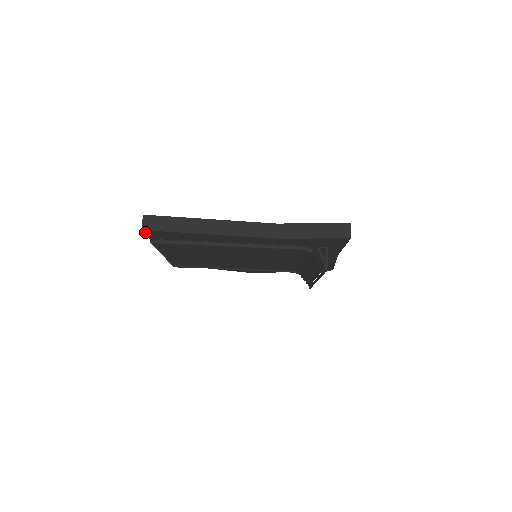
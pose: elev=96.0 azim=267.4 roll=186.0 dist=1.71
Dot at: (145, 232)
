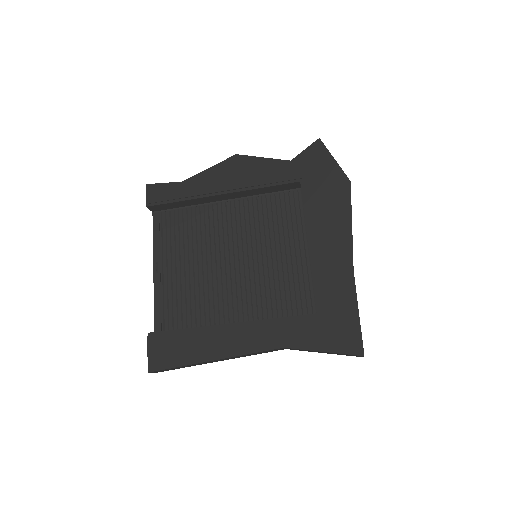
Dot at: occluded
